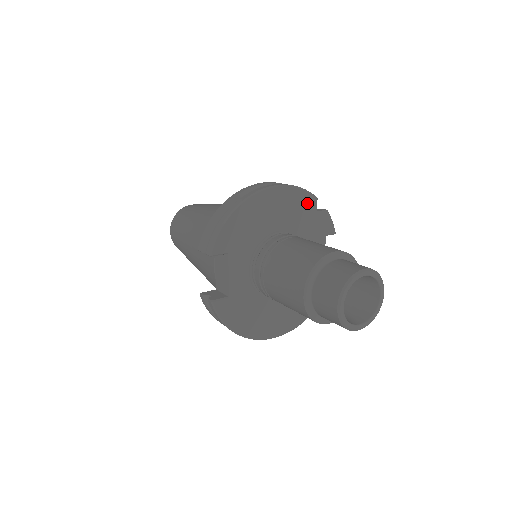
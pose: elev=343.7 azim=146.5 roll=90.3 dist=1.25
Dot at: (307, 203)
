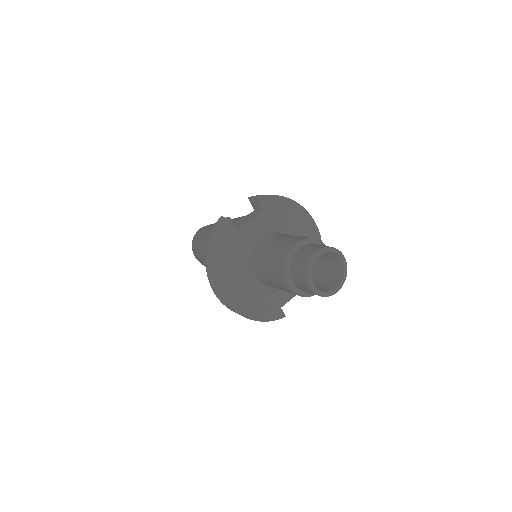
Dot at: occluded
